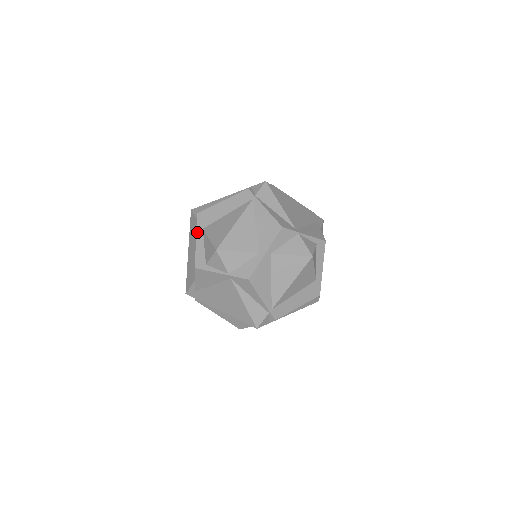
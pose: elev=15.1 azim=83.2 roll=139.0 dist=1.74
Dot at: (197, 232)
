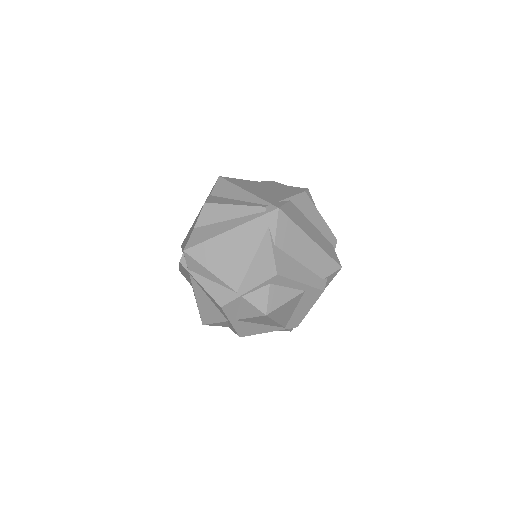
Dot at: occluded
